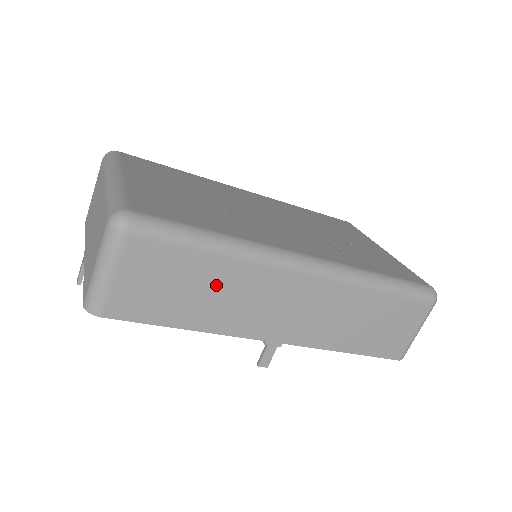
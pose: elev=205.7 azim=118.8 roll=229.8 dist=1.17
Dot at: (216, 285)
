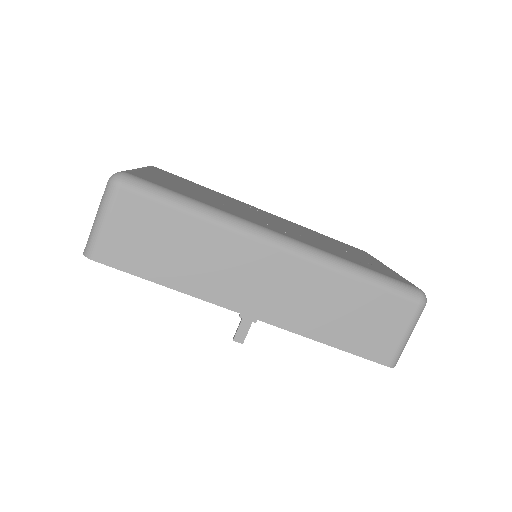
Dot at: (193, 246)
